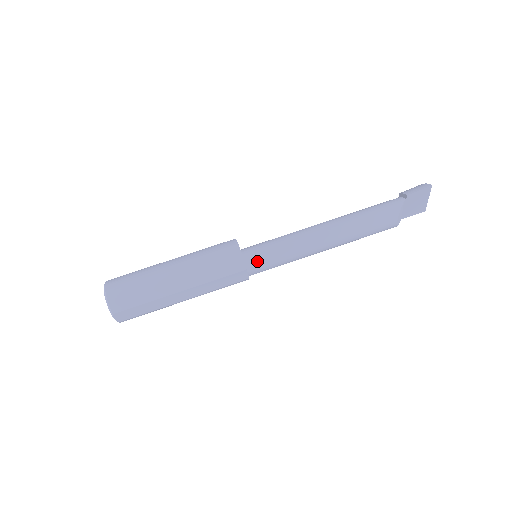
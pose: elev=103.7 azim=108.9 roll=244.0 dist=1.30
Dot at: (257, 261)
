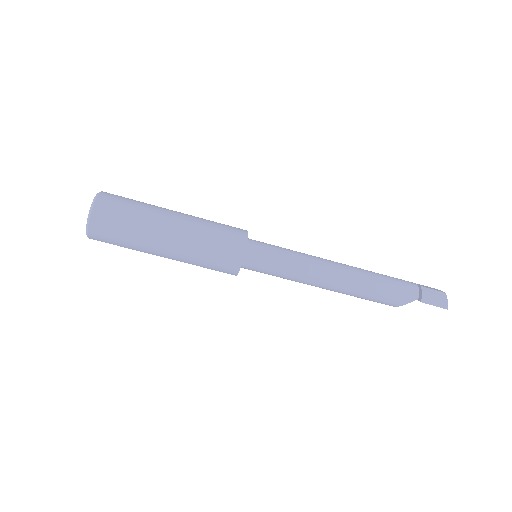
Dot at: (252, 268)
